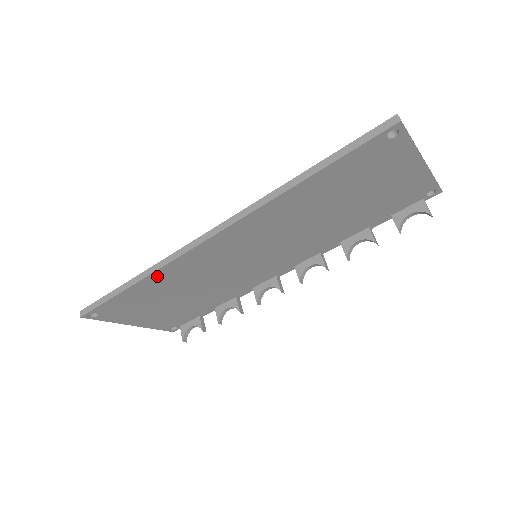
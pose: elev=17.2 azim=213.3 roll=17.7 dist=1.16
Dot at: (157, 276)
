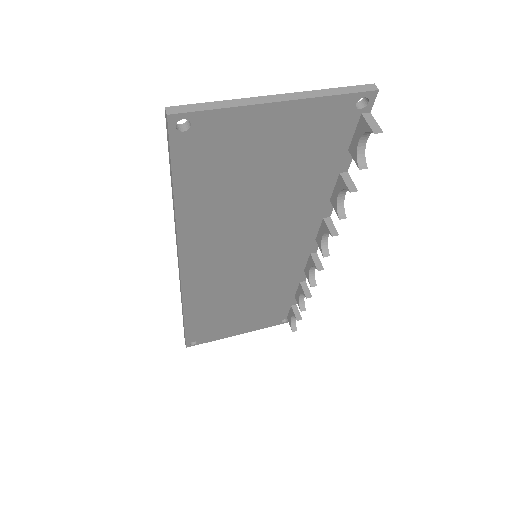
Dot at: (191, 308)
